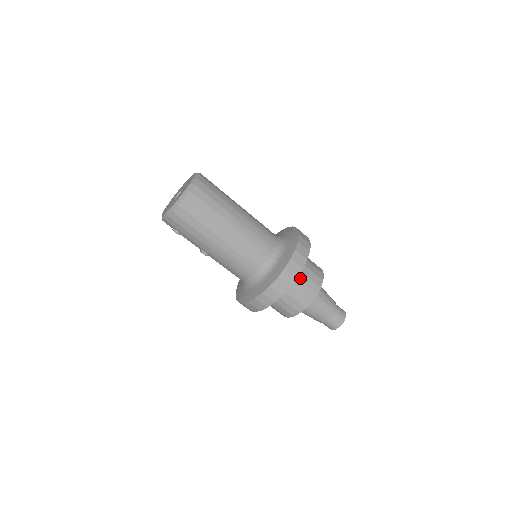
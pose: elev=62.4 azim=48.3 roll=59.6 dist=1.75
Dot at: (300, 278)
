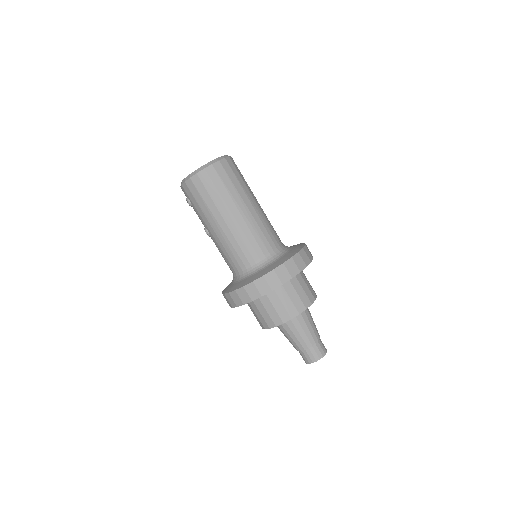
Dot at: (288, 290)
